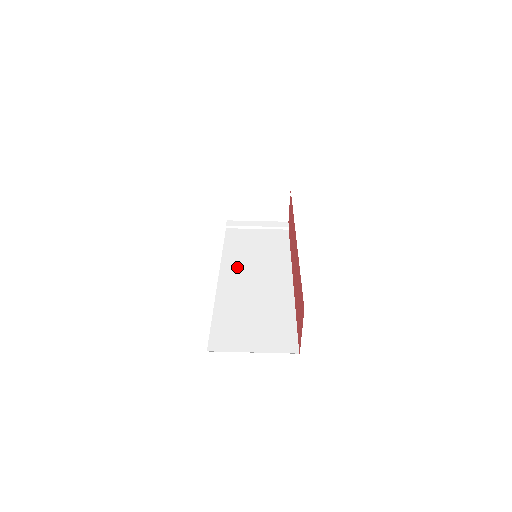
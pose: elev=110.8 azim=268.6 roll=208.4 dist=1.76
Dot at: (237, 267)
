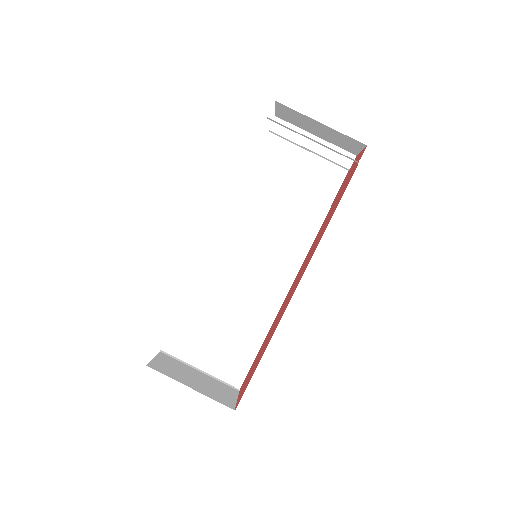
Dot at: (244, 228)
